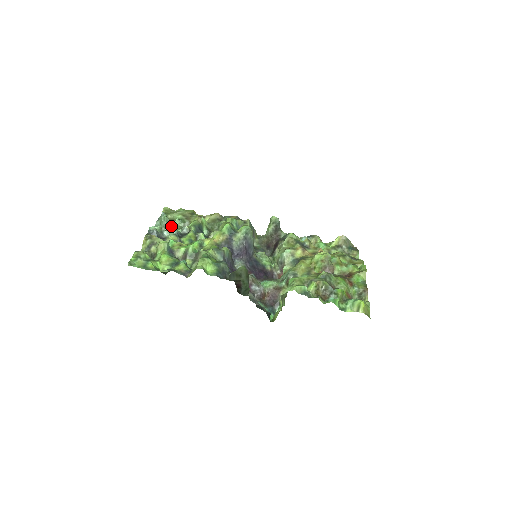
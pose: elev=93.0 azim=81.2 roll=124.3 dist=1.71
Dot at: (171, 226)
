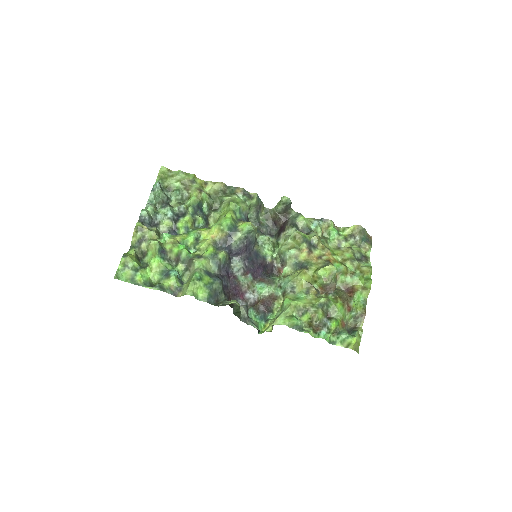
Dot at: (167, 201)
